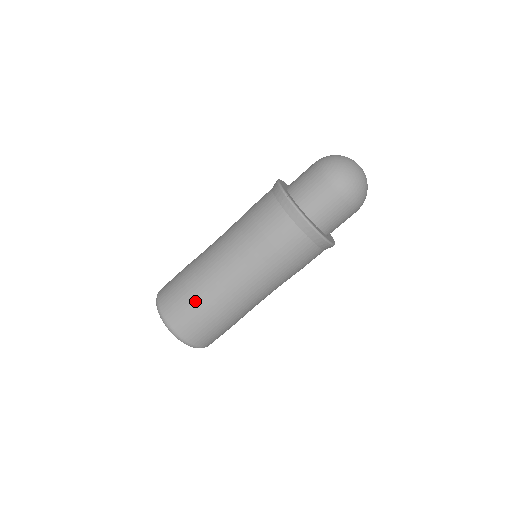
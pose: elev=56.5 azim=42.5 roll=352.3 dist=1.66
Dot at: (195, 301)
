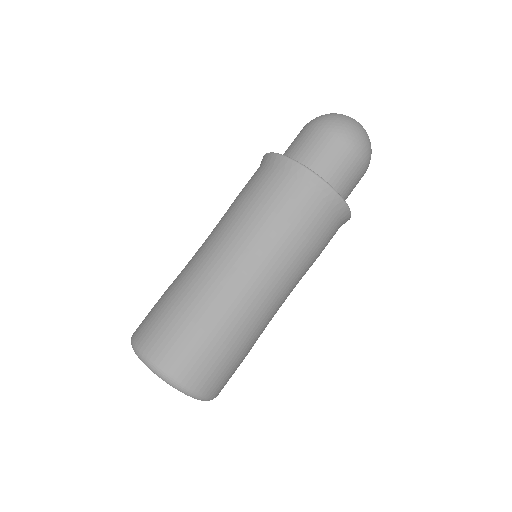
Dot at: (171, 303)
